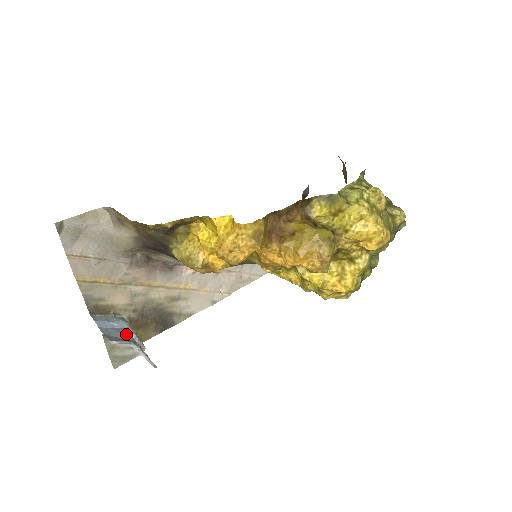
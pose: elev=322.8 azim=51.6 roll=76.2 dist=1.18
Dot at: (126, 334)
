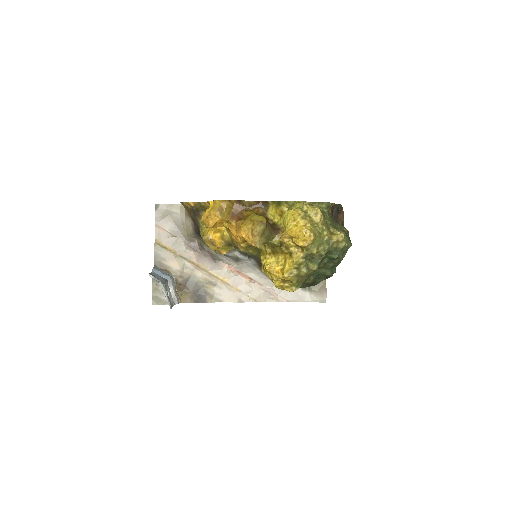
Dot at: (164, 280)
